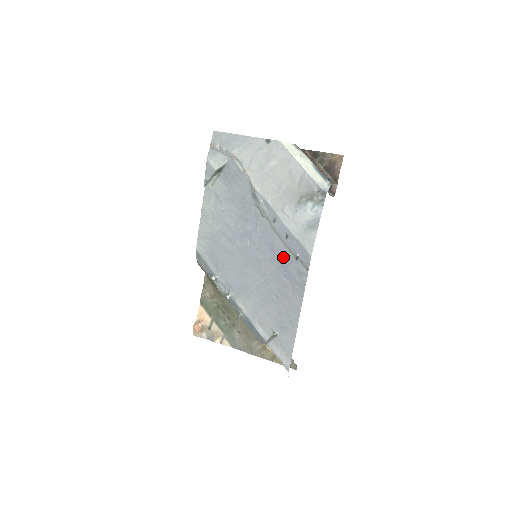
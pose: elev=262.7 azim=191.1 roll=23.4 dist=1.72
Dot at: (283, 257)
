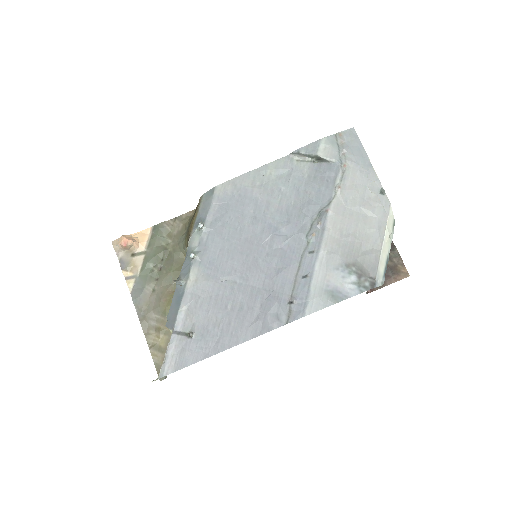
Dot at: (280, 287)
